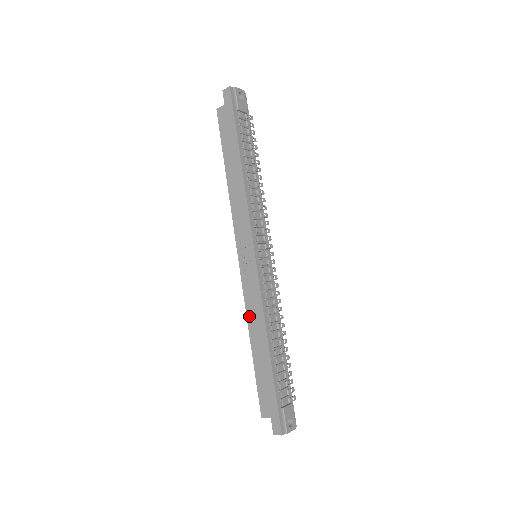
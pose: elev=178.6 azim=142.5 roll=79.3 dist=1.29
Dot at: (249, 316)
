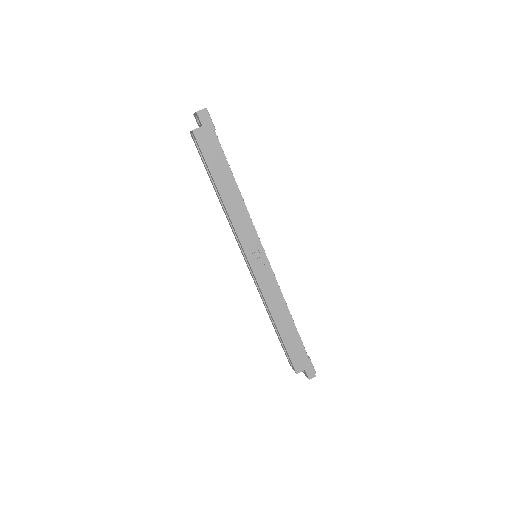
Dot at: (270, 305)
